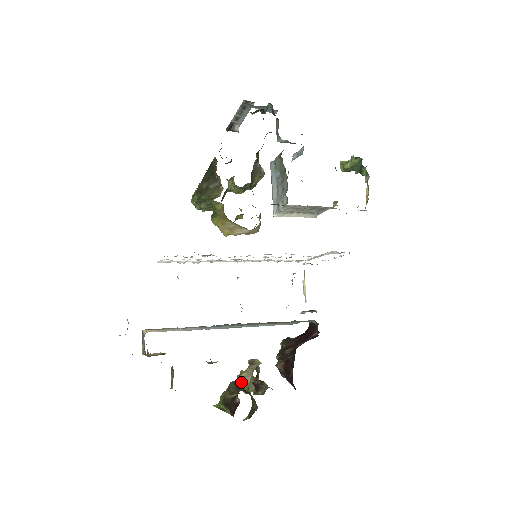
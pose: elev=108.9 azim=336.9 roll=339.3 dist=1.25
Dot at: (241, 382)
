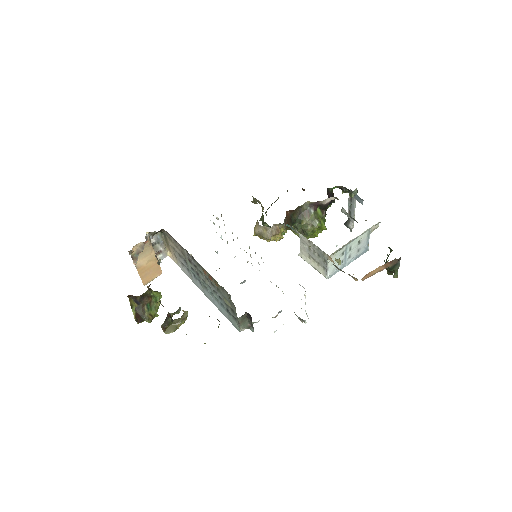
Dot at: (158, 292)
